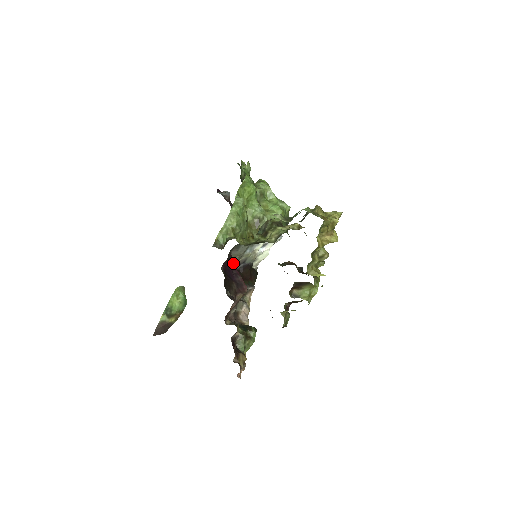
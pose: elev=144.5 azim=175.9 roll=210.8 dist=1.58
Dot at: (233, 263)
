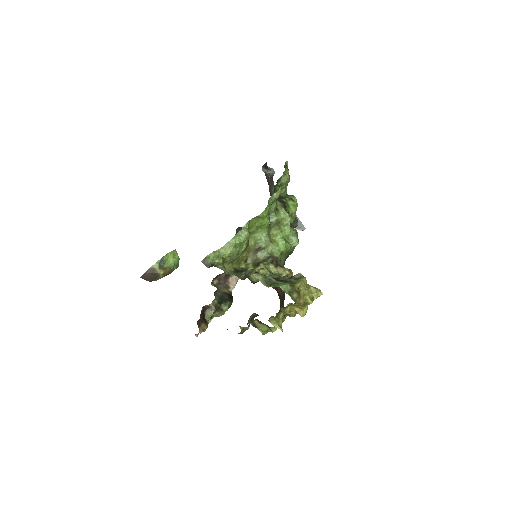
Dot at: occluded
